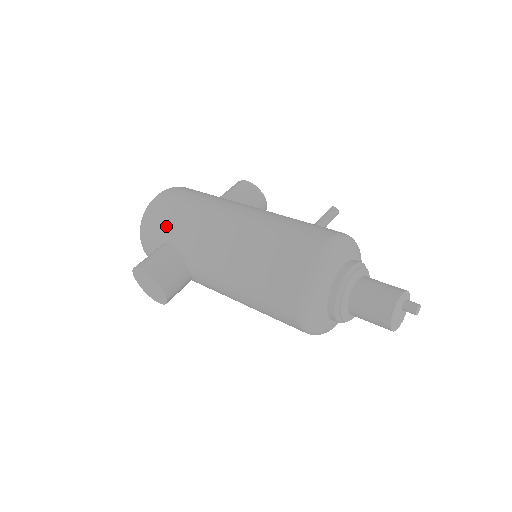
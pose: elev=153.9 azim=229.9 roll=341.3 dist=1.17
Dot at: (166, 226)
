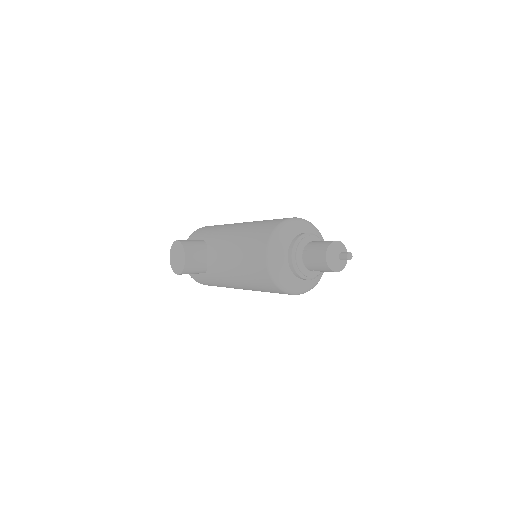
Dot at: (204, 232)
